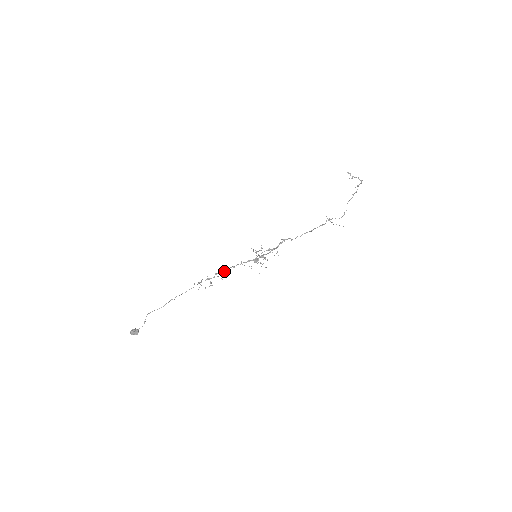
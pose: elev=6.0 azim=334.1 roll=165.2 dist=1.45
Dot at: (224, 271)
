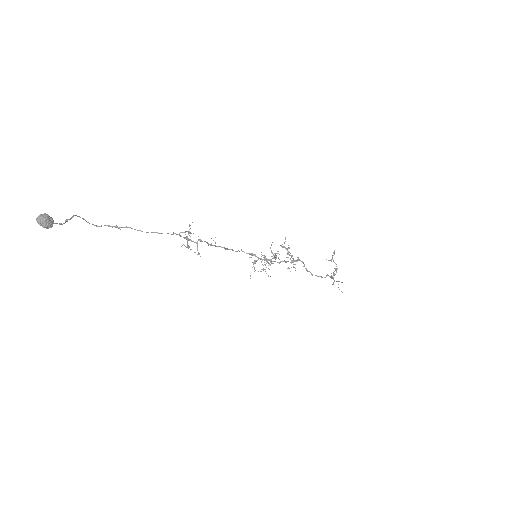
Dot at: (211, 244)
